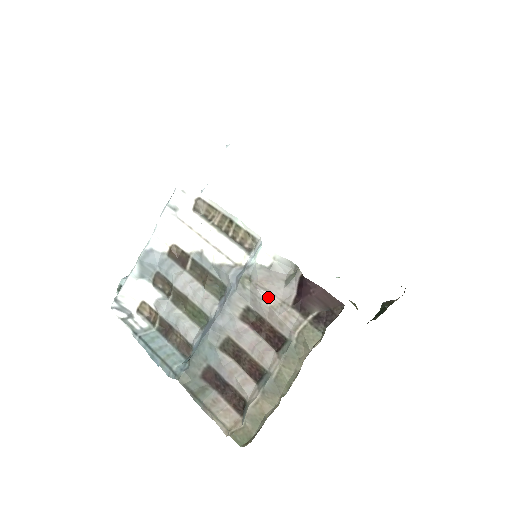
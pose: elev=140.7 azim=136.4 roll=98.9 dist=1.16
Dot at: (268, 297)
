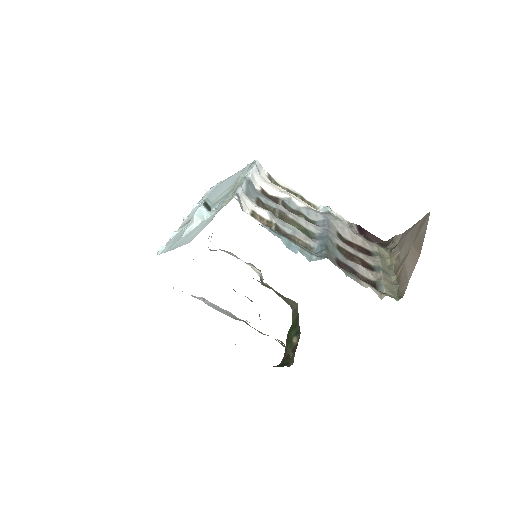
Dot at: (350, 228)
